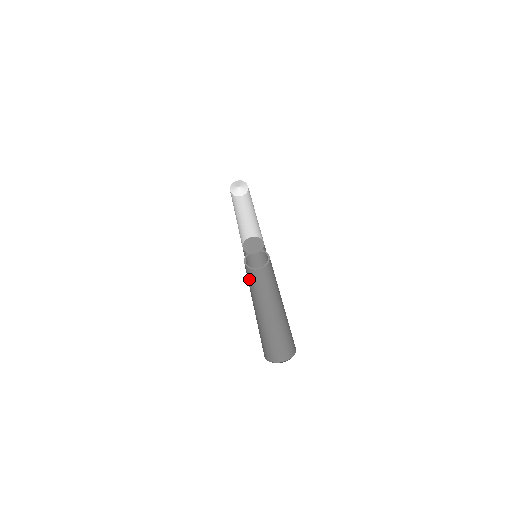
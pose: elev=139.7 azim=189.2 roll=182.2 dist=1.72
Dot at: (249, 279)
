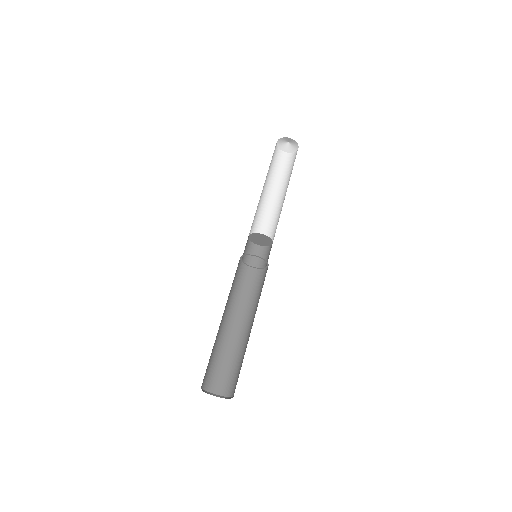
Dot at: (250, 287)
